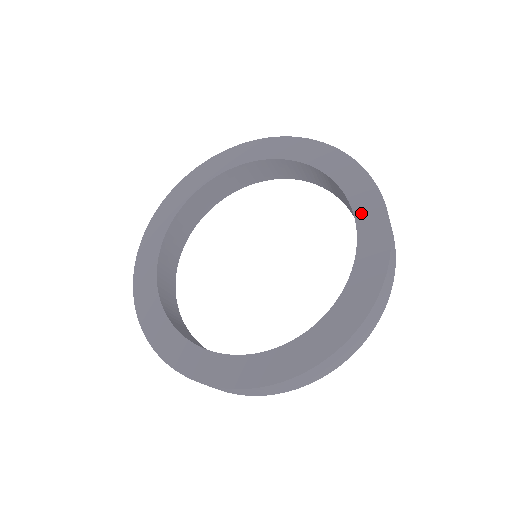
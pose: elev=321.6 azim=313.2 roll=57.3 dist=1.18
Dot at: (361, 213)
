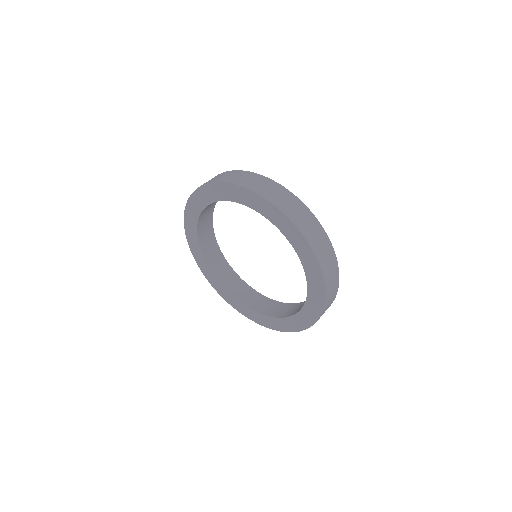
Dot at: (301, 255)
